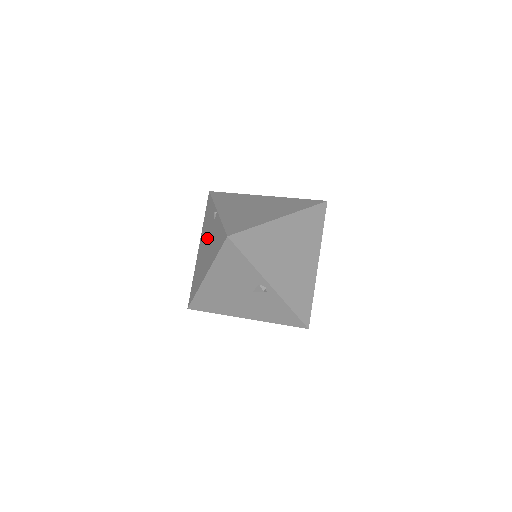
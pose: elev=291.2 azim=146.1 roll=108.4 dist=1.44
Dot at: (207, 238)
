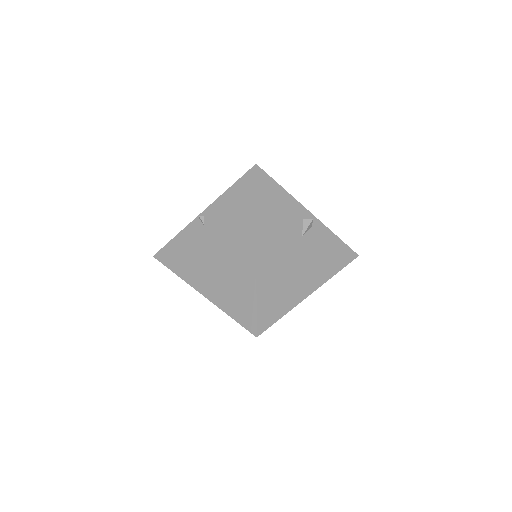
Dot at: (210, 249)
